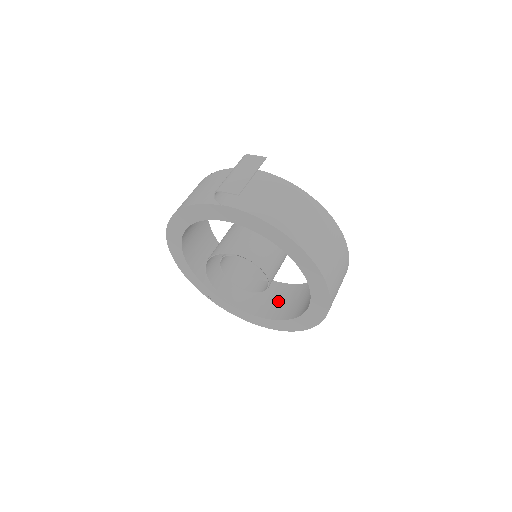
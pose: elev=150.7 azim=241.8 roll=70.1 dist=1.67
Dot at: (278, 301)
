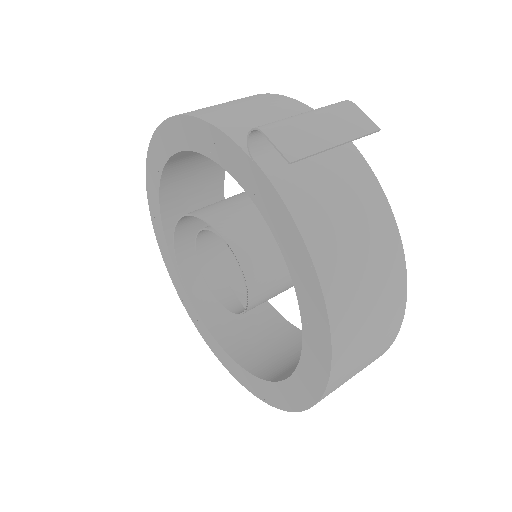
Dot at: (246, 324)
